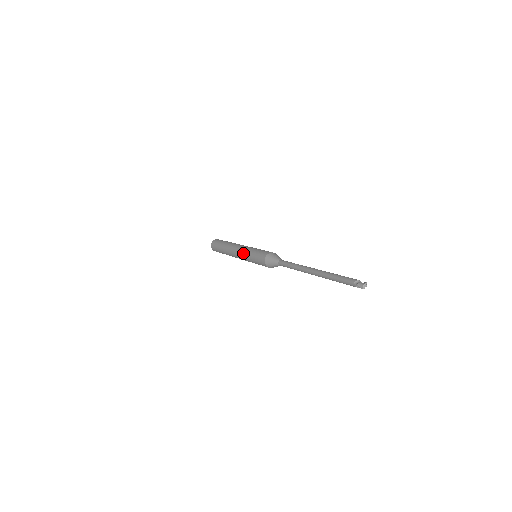
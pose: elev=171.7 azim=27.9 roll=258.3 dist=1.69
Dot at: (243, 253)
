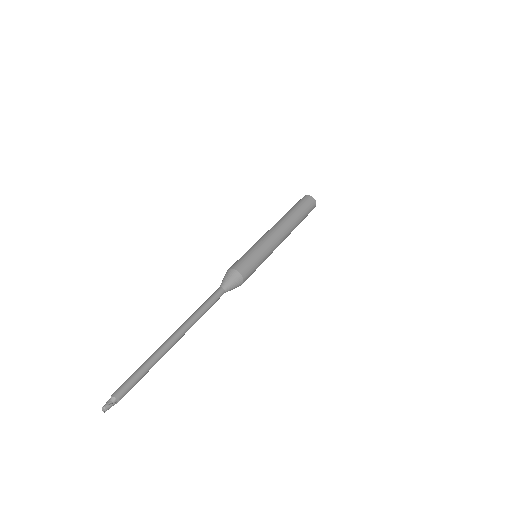
Dot at: occluded
